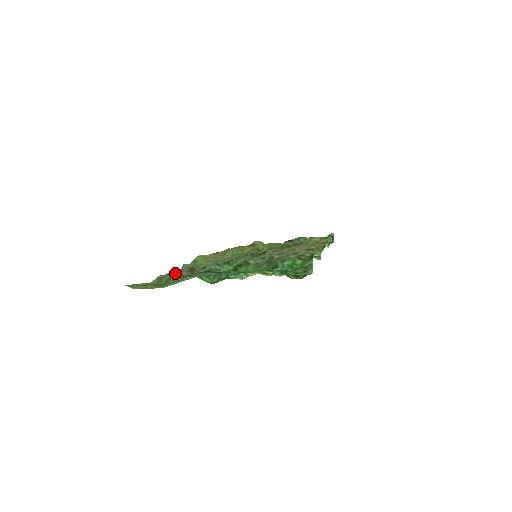
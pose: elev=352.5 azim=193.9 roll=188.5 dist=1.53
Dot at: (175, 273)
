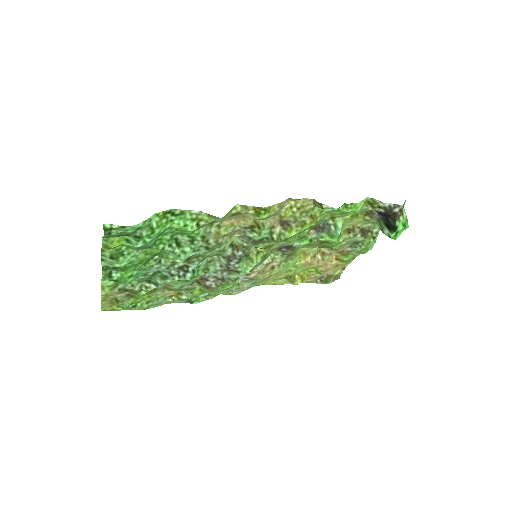
Dot at: (163, 295)
